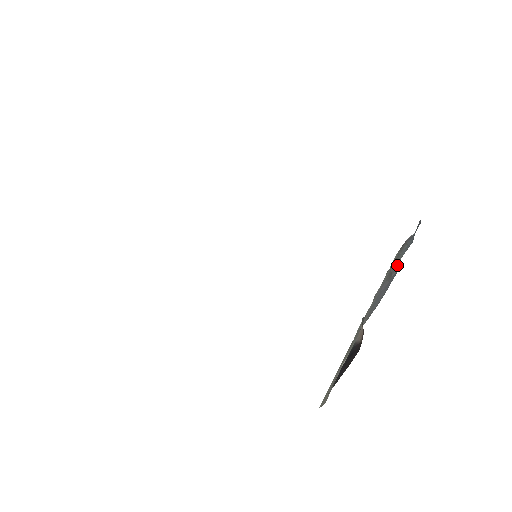
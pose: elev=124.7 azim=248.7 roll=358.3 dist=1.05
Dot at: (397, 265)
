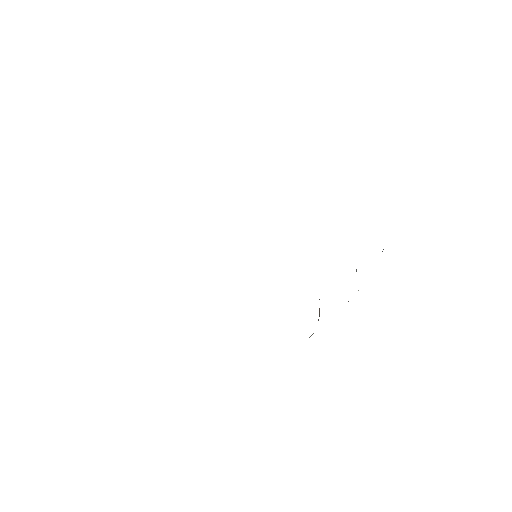
Dot at: occluded
